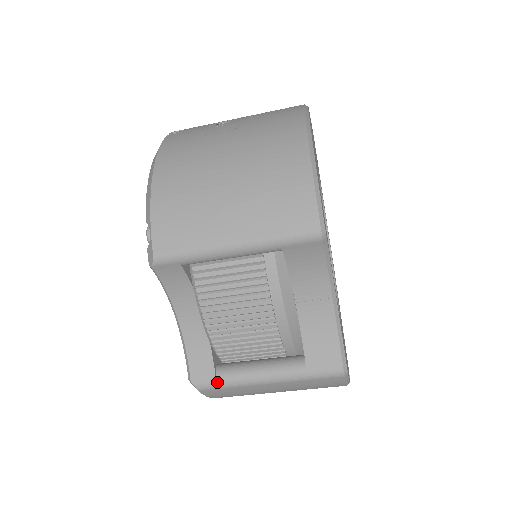
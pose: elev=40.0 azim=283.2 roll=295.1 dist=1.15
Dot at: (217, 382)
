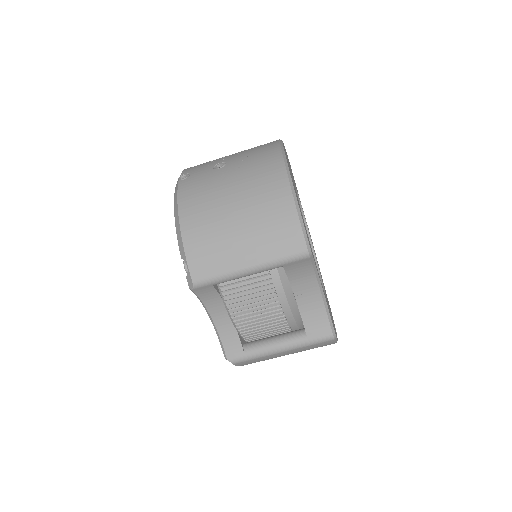
Dot at: (246, 357)
